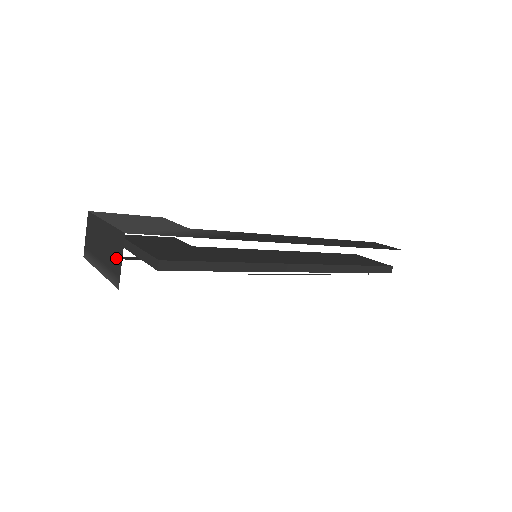
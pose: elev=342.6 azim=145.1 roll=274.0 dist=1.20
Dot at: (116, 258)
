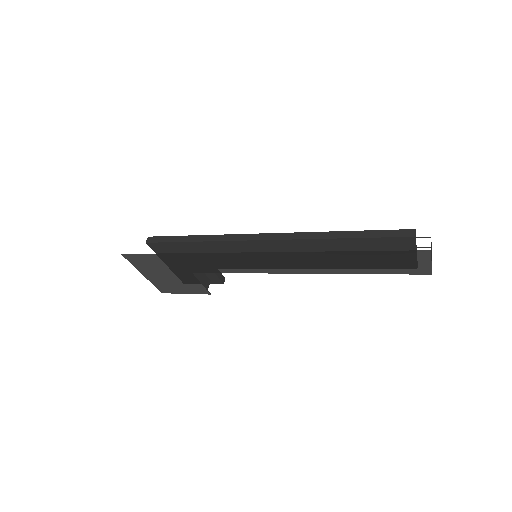
Dot at: occluded
